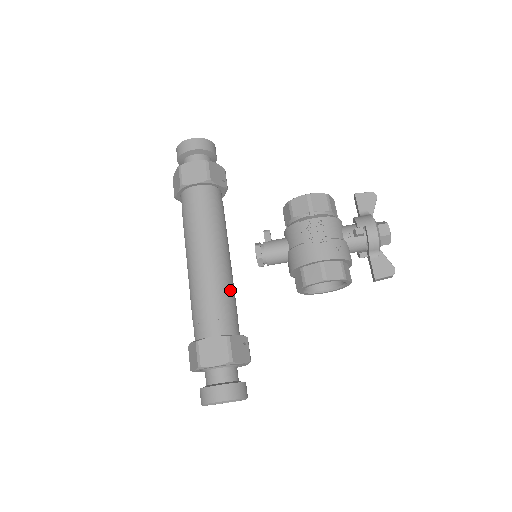
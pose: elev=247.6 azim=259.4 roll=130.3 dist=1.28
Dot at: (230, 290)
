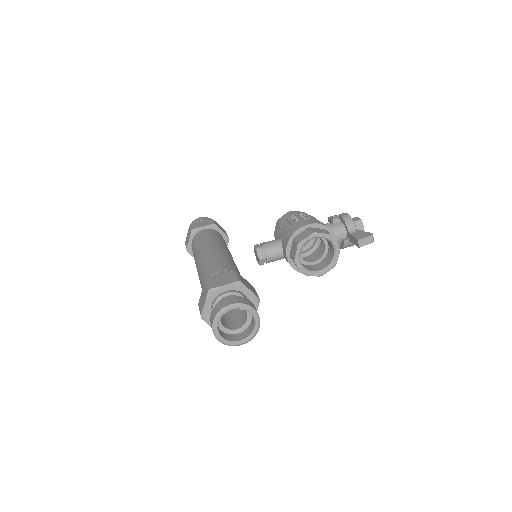
Dot at: (235, 266)
